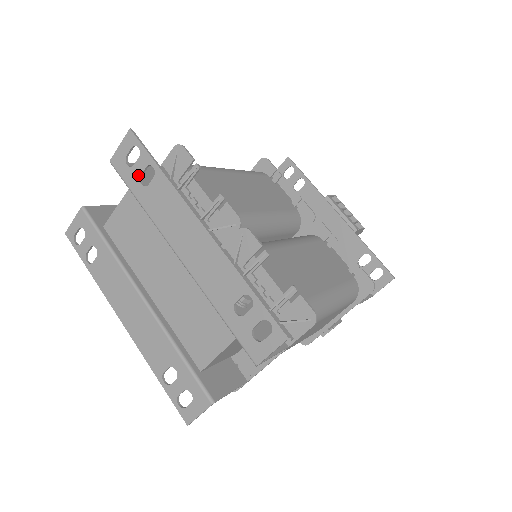
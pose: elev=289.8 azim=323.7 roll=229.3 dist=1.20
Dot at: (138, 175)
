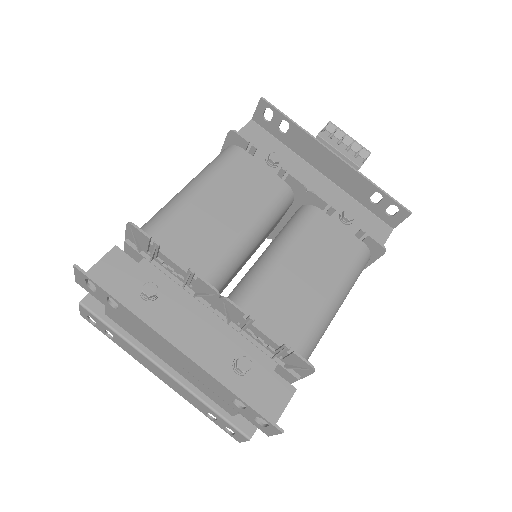
Dot at: (105, 300)
